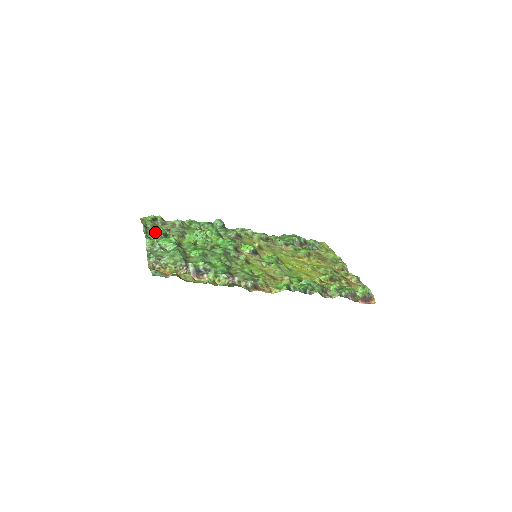
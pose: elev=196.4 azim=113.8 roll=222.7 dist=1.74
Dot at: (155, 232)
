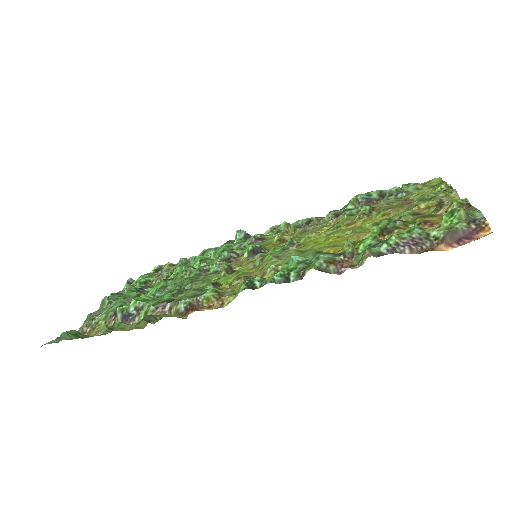
Dot at: (131, 285)
